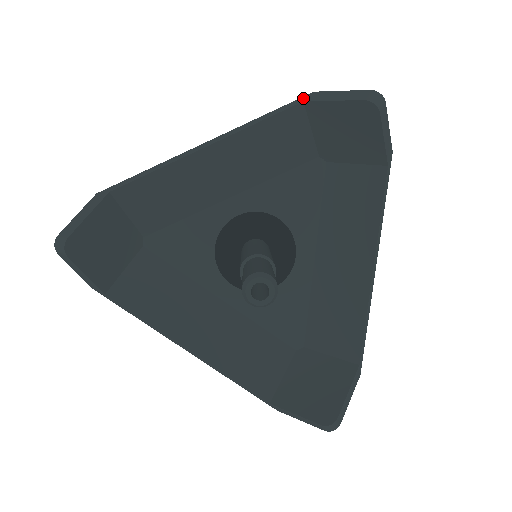
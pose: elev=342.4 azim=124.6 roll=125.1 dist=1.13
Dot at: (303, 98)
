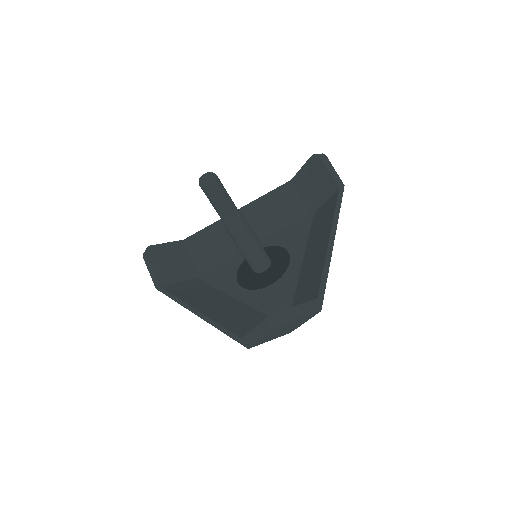
Dot at: (292, 180)
